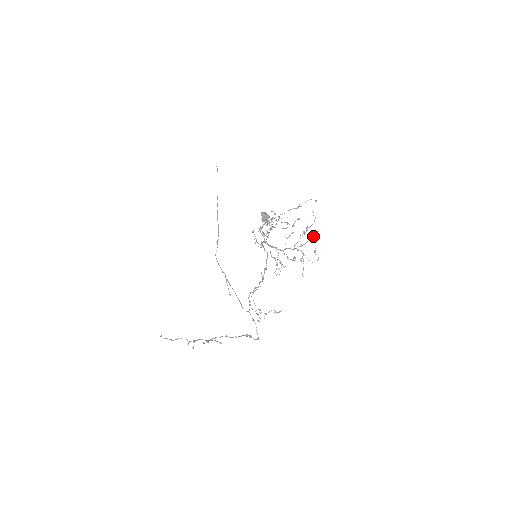
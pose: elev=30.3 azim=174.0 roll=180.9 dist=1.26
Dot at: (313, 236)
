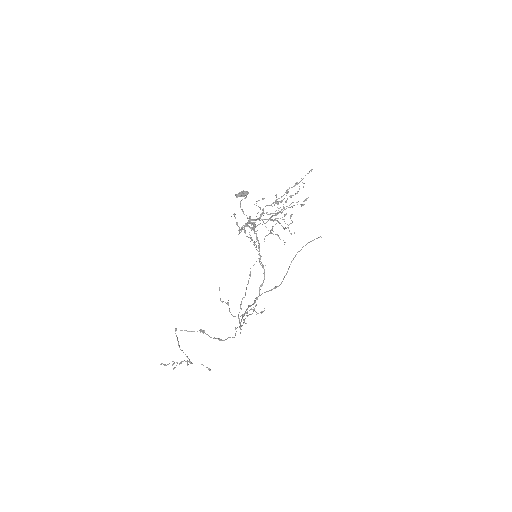
Dot at: occluded
